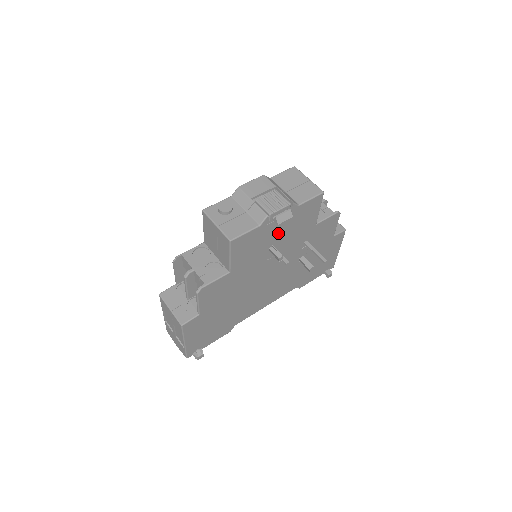
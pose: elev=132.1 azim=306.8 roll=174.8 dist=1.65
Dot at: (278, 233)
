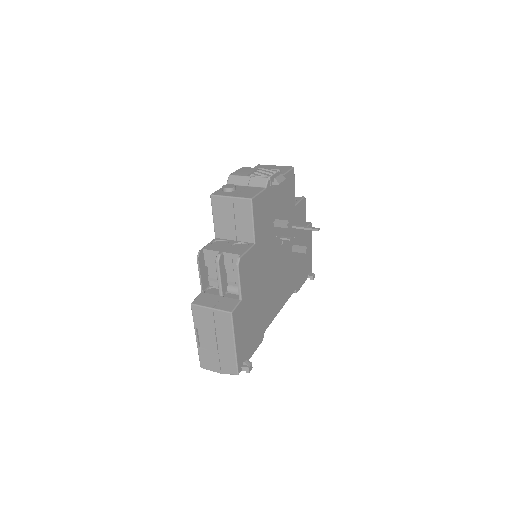
Dot at: (276, 205)
